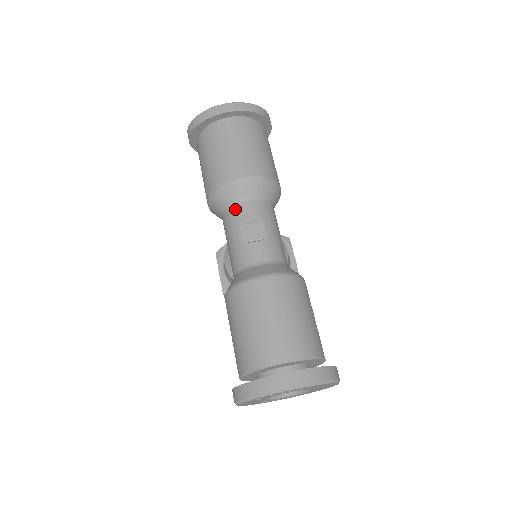
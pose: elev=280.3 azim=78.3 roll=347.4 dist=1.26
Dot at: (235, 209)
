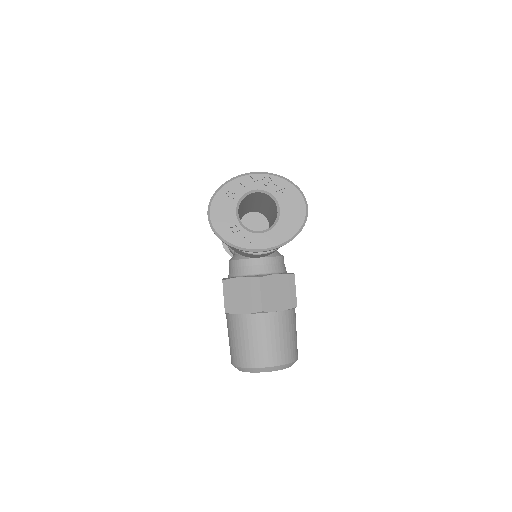
Dot at: occluded
